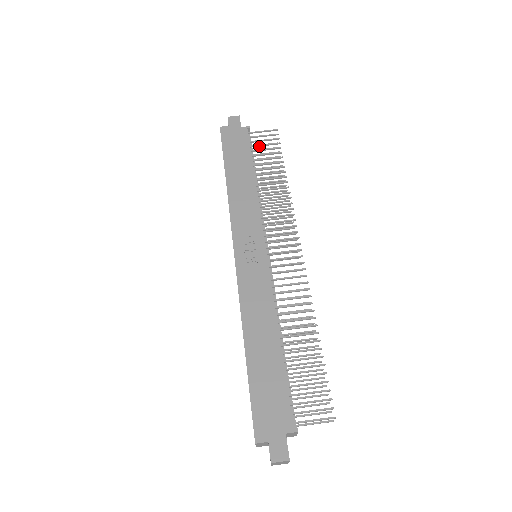
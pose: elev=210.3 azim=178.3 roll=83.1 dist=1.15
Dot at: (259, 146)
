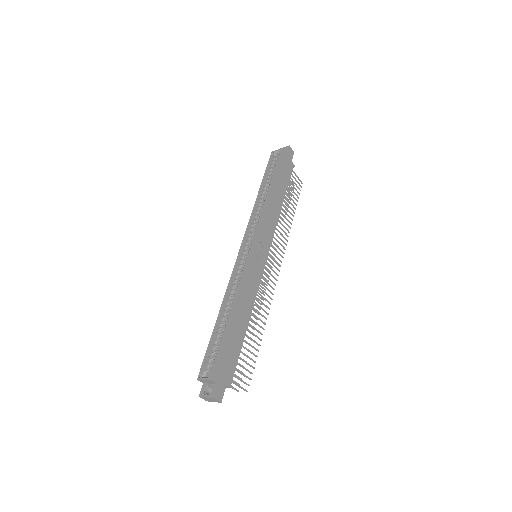
Dot at: (291, 184)
